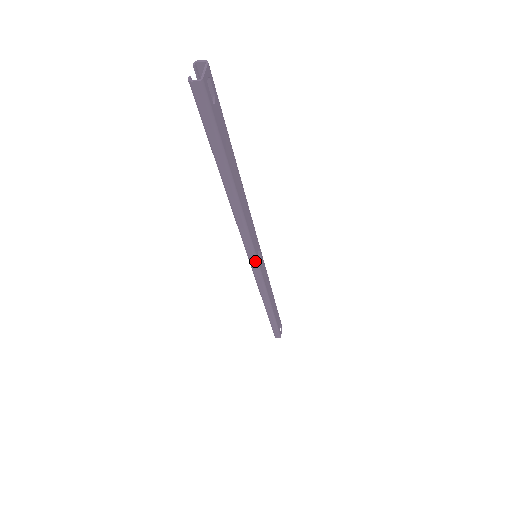
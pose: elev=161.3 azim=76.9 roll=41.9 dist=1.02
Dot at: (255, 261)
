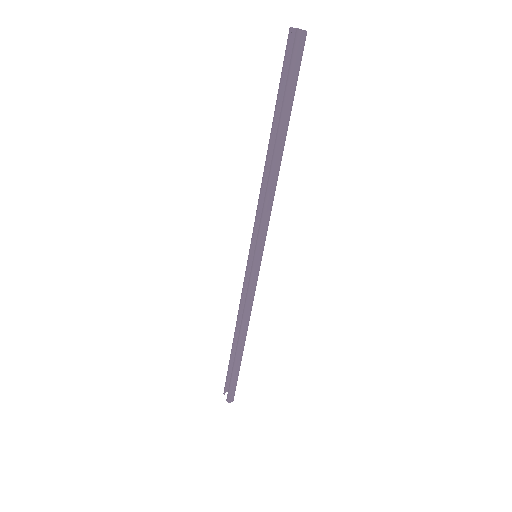
Dot at: (261, 256)
